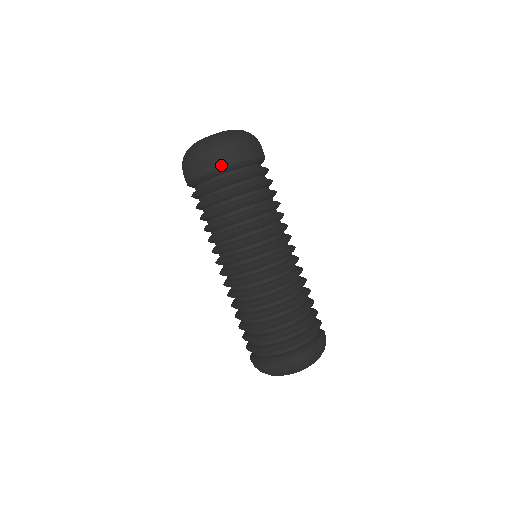
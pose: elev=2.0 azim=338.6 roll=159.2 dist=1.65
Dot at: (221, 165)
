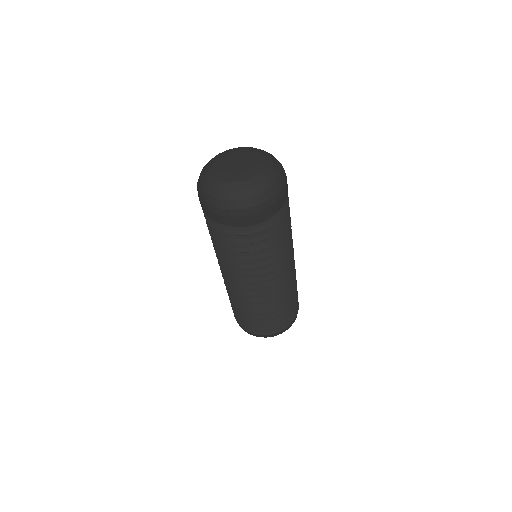
Dot at: (236, 224)
